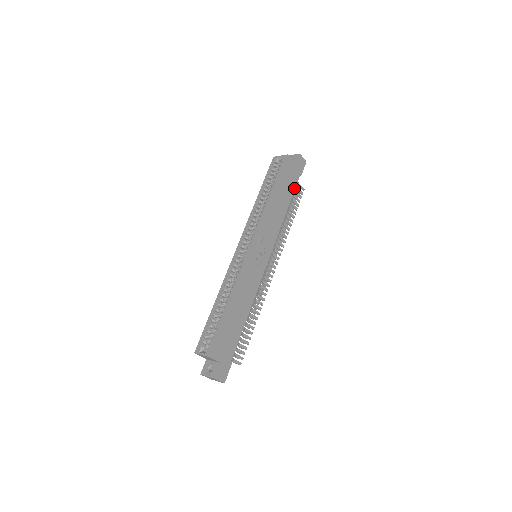
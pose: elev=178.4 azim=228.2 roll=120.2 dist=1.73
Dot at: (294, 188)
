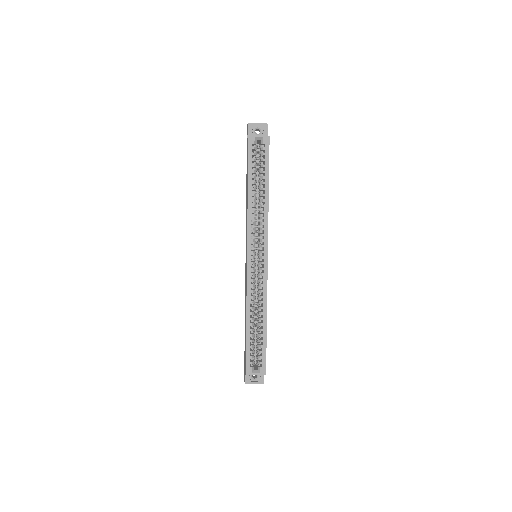
Dot at: occluded
